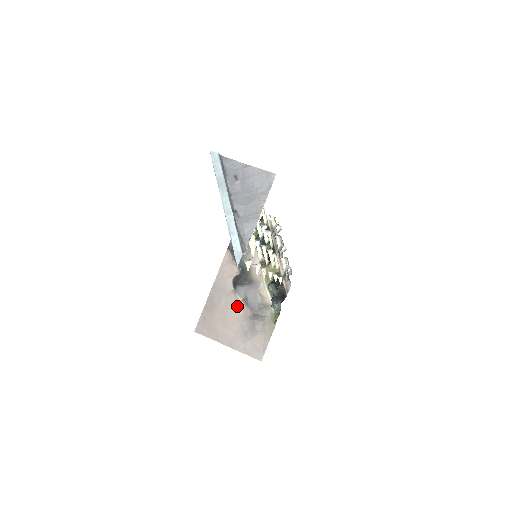
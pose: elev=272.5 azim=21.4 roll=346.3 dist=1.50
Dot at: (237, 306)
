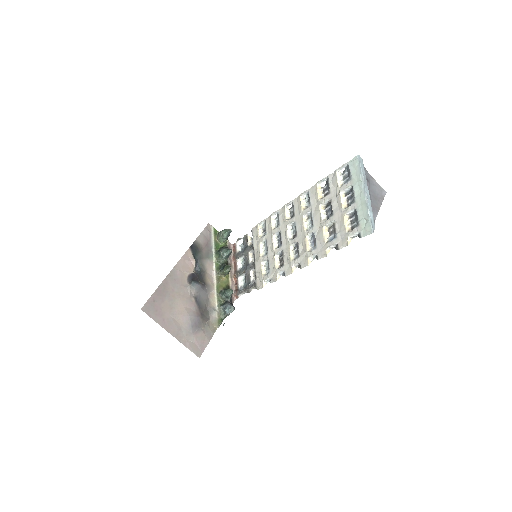
Dot at: (188, 300)
